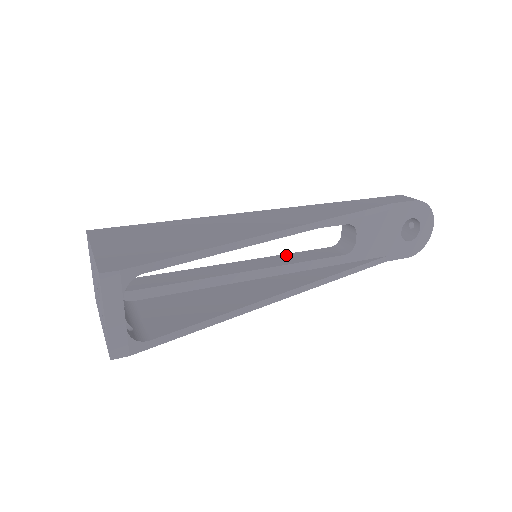
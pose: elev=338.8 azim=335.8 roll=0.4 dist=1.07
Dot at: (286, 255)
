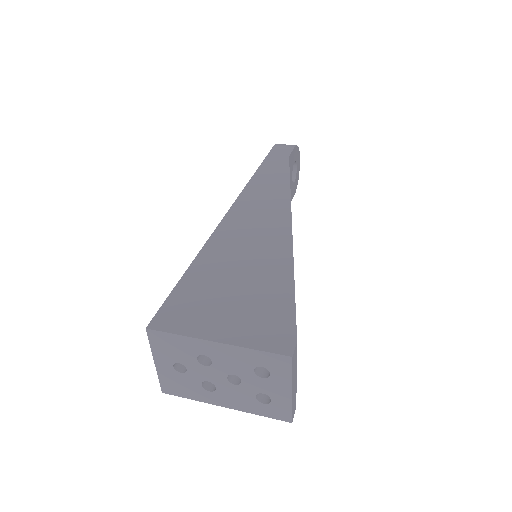
Dot at: occluded
